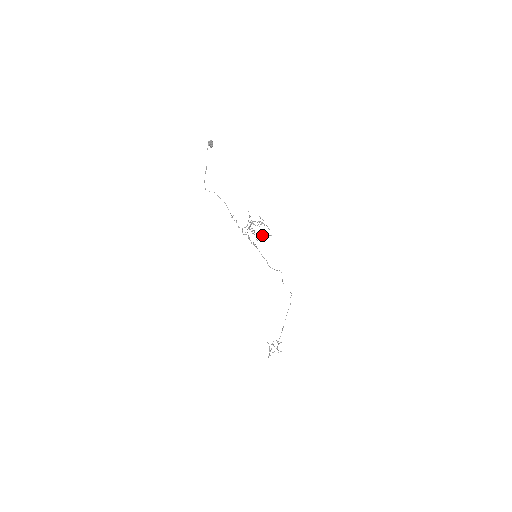
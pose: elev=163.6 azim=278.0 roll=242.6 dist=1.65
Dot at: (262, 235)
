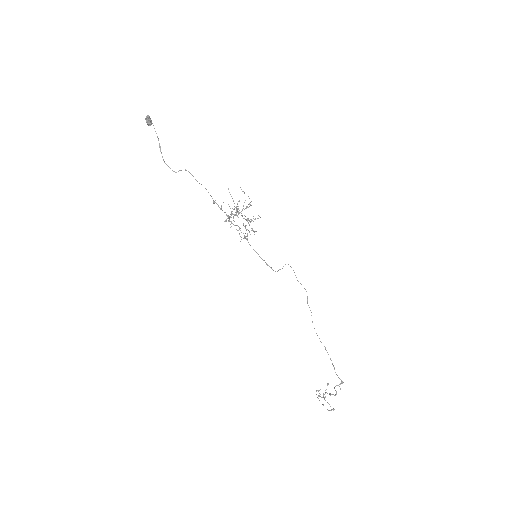
Dot at: (246, 230)
